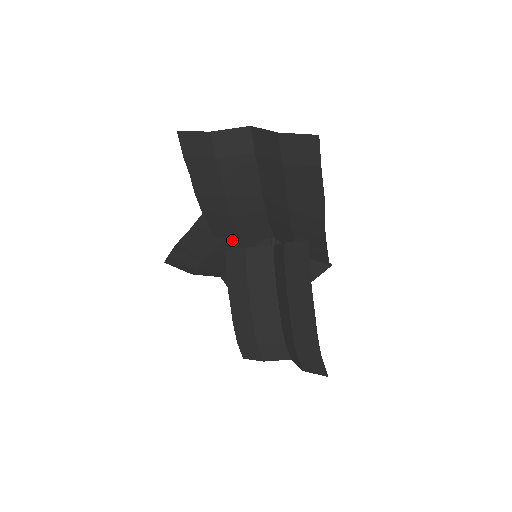
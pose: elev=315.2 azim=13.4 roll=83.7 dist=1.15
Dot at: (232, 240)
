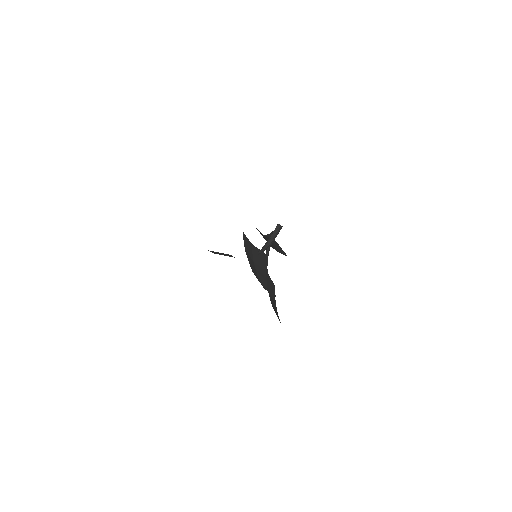
Dot at: occluded
